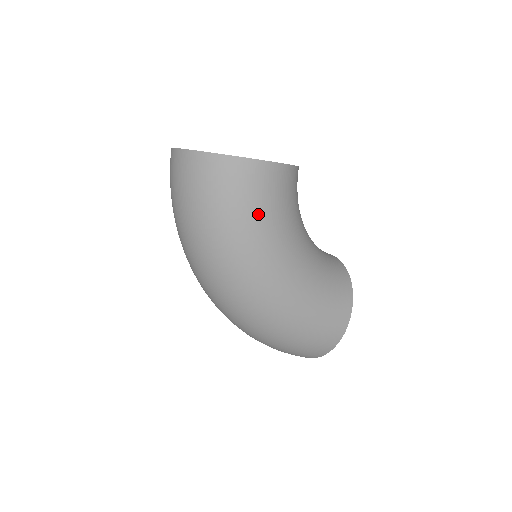
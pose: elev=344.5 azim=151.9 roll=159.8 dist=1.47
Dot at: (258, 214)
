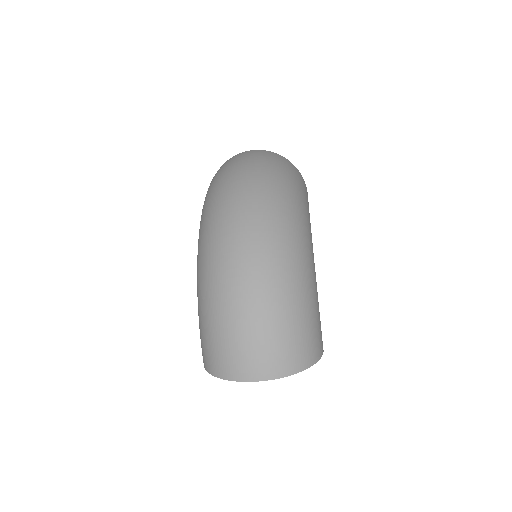
Dot at: occluded
